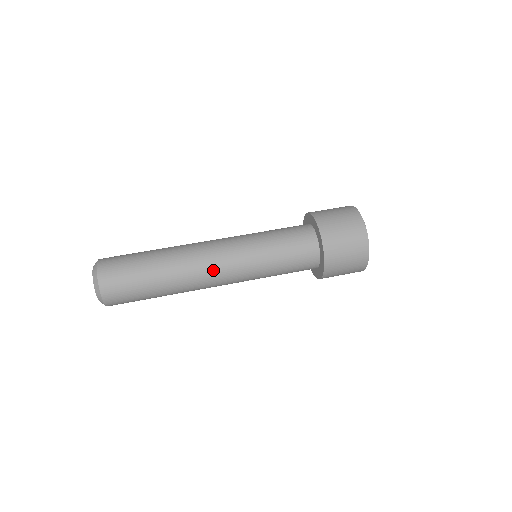
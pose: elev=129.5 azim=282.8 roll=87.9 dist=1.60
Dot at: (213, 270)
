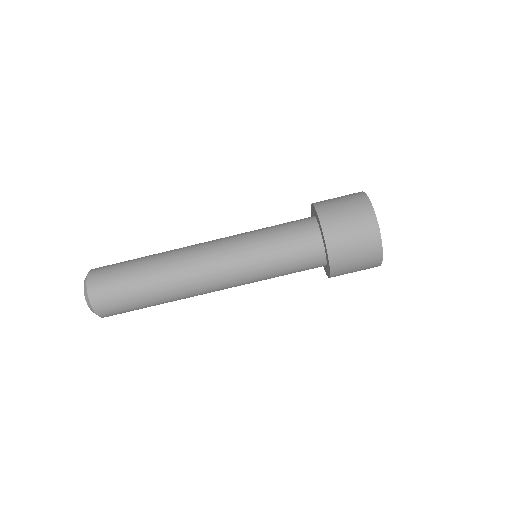
Dot at: occluded
